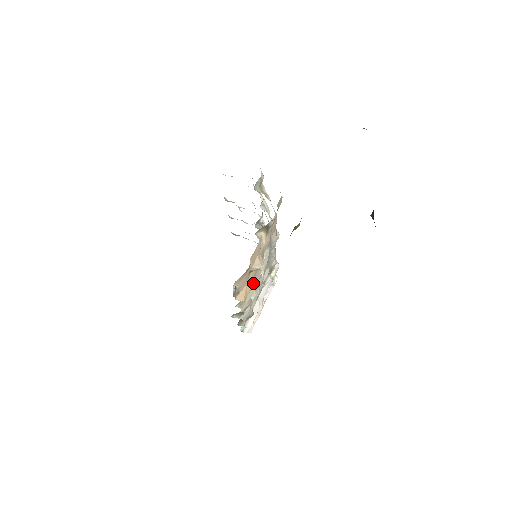
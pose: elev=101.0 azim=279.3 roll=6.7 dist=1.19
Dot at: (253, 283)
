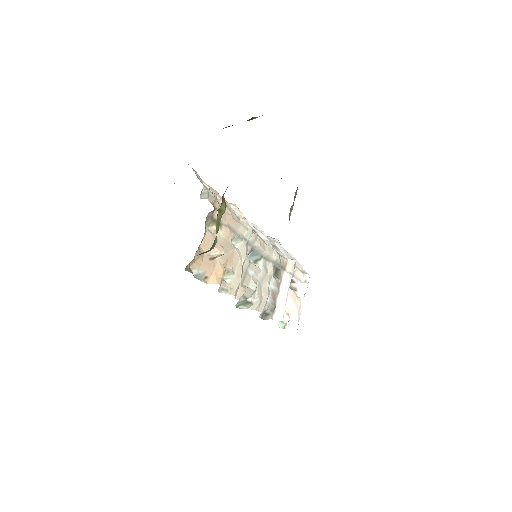
Dot at: (235, 272)
